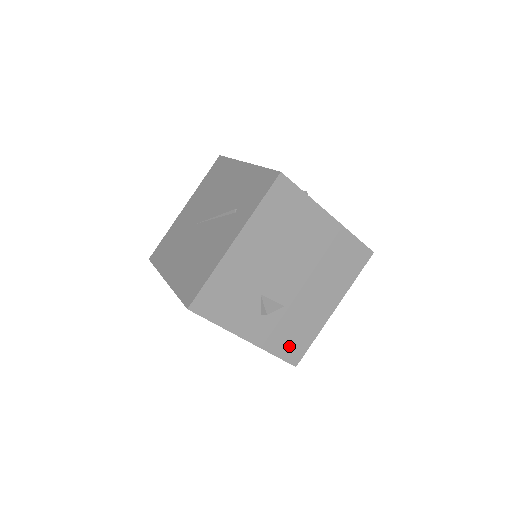
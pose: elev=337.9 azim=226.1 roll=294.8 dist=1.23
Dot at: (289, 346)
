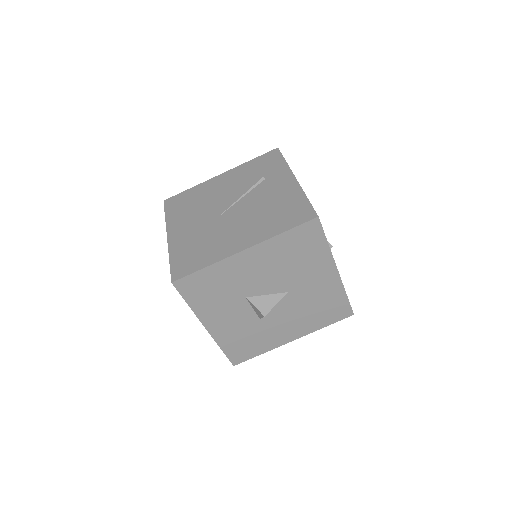
Dot at: occluded
